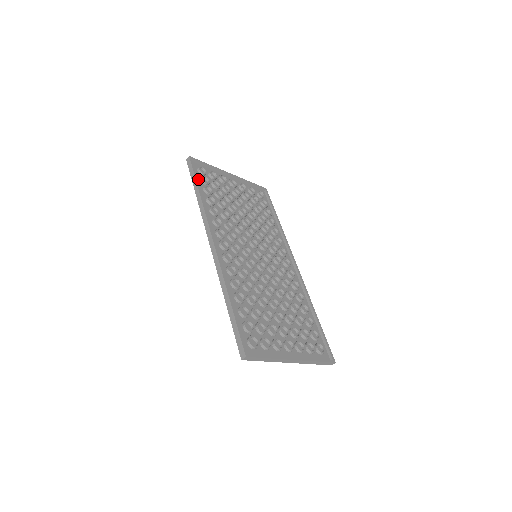
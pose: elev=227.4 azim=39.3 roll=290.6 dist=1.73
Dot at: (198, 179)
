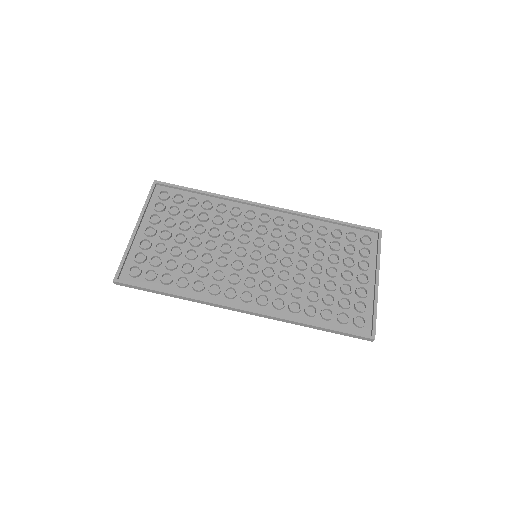
Dot at: (148, 283)
